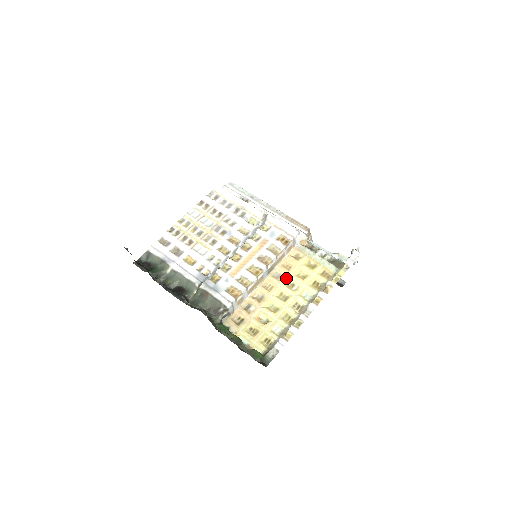
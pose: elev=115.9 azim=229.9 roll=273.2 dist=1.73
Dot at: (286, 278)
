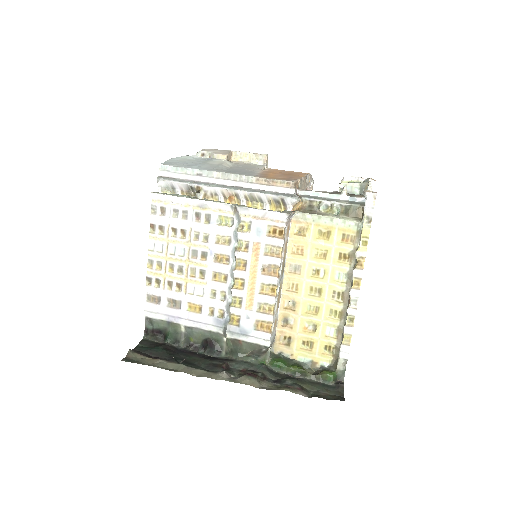
Dot at: (305, 267)
